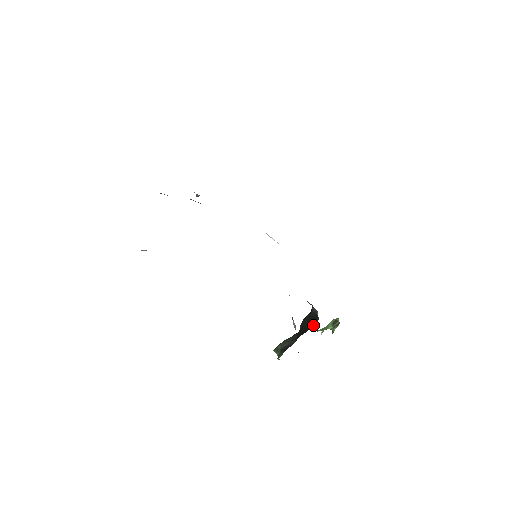
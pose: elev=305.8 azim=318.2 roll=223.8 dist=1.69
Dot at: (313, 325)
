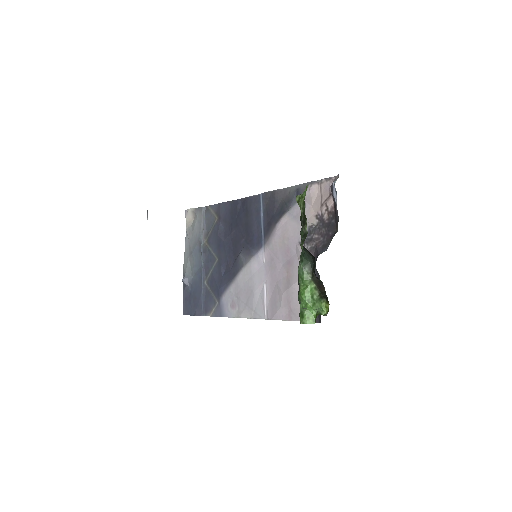
Dot at: occluded
